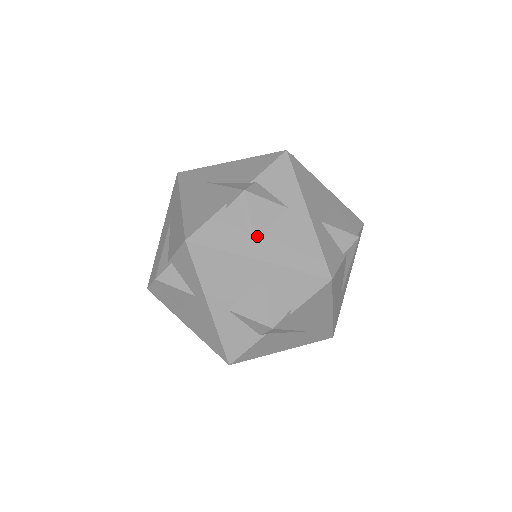
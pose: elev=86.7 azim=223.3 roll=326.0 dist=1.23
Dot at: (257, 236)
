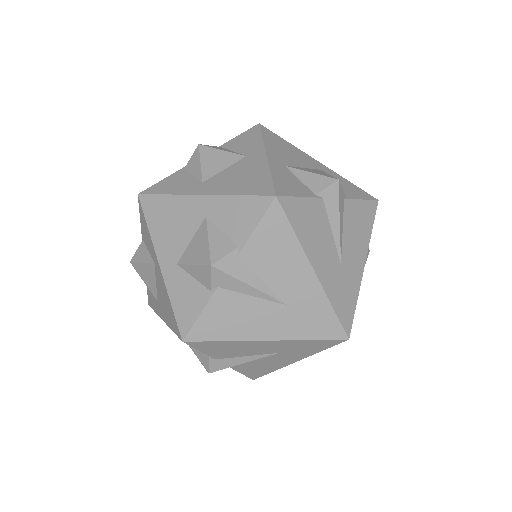
Dot at: occluded
